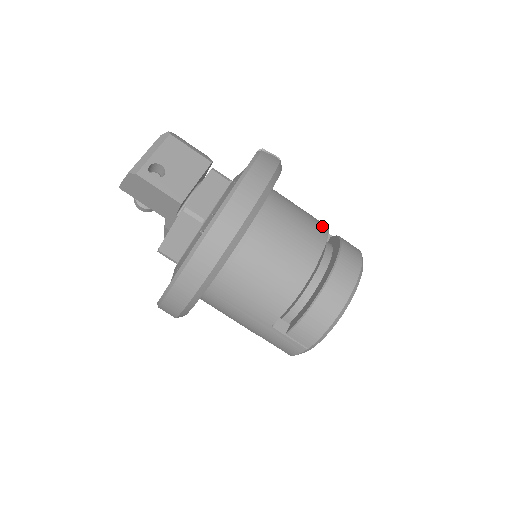
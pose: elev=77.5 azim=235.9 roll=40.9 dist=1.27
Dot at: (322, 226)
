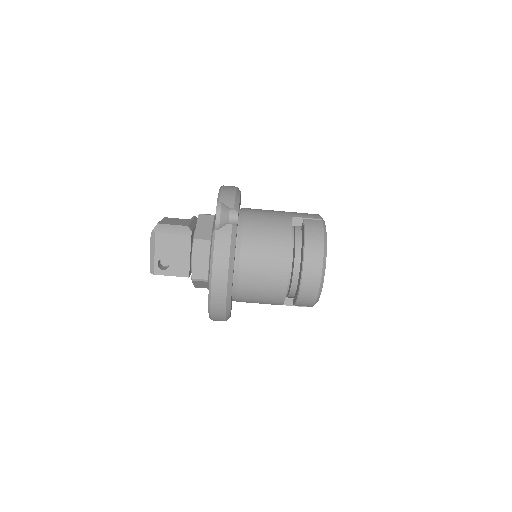
Dot at: (286, 241)
